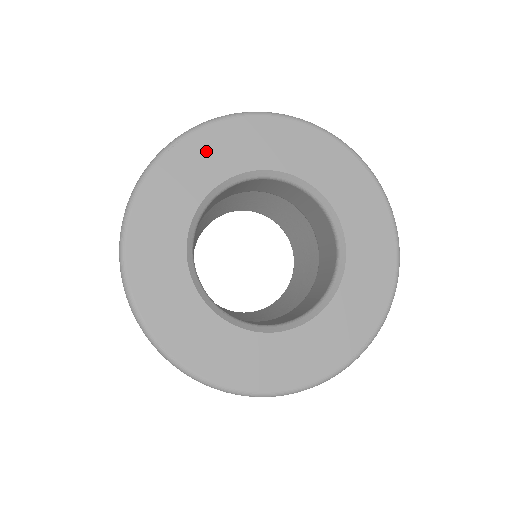
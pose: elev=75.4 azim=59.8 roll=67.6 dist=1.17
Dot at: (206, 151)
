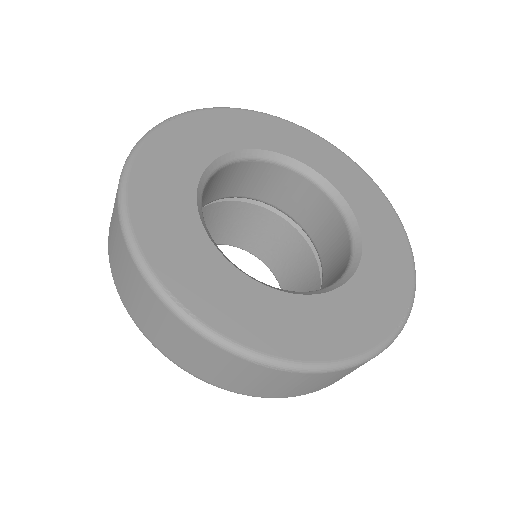
Dot at: (208, 127)
